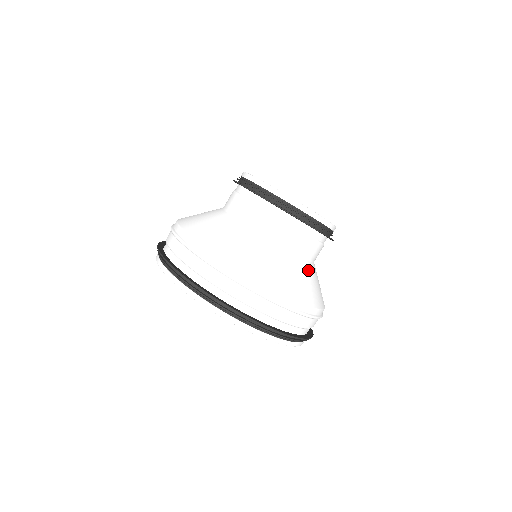
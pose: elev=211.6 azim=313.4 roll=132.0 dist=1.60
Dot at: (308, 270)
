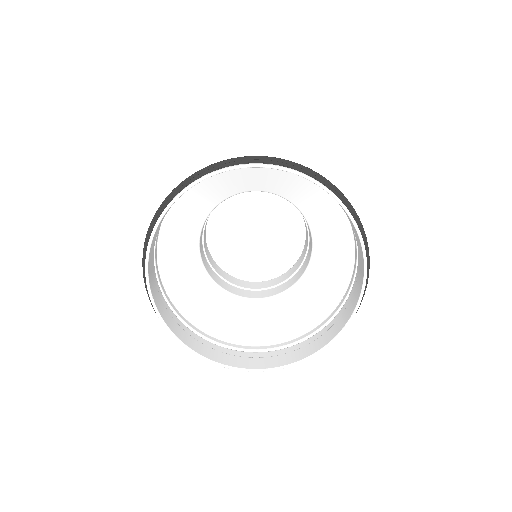
Dot at: (299, 199)
